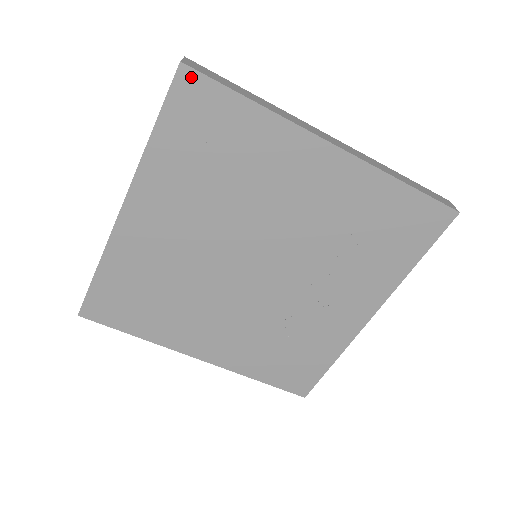
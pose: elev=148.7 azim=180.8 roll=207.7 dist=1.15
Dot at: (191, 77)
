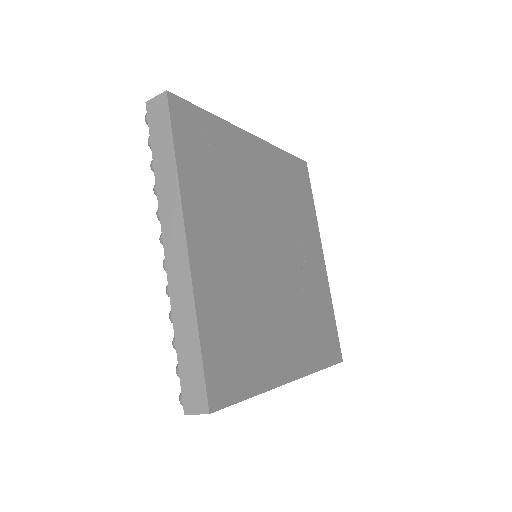
Dot at: (177, 102)
